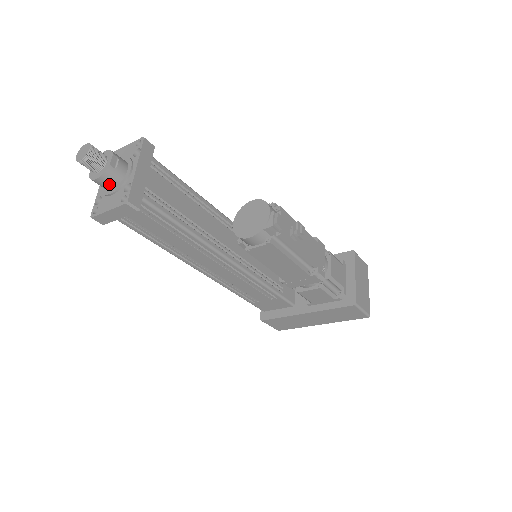
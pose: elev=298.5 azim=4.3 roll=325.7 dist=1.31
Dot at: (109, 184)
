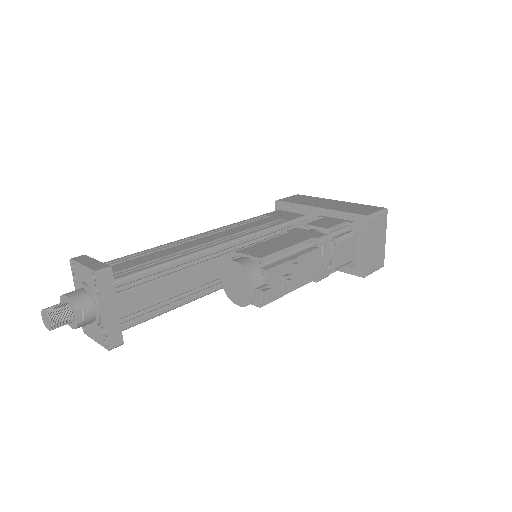
Dot at: occluded
